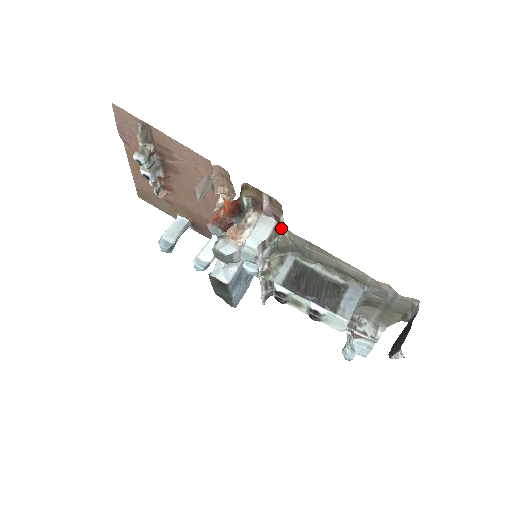
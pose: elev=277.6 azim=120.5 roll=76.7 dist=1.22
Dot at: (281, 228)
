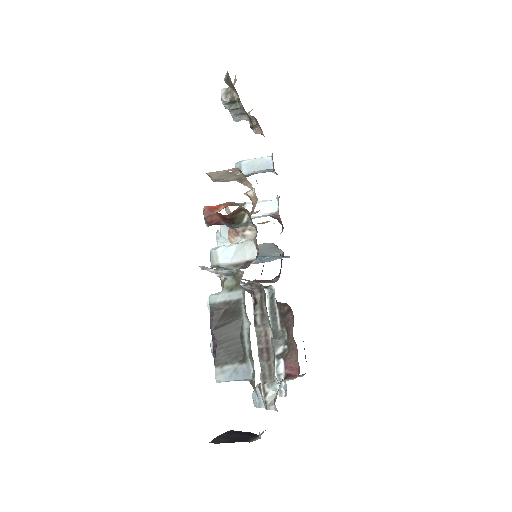
Dot at: (237, 270)
